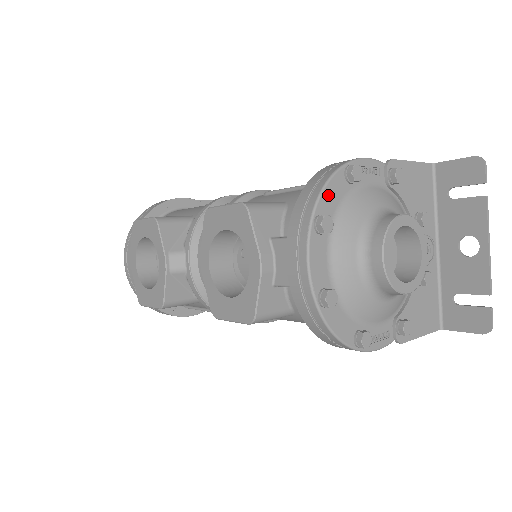
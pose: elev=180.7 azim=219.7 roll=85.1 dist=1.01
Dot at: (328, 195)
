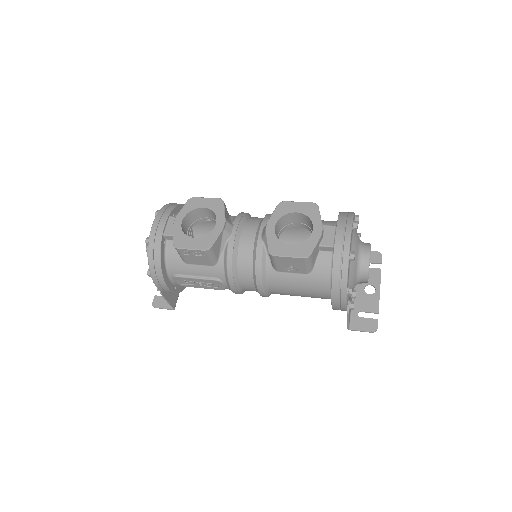
Dot at: occluded
